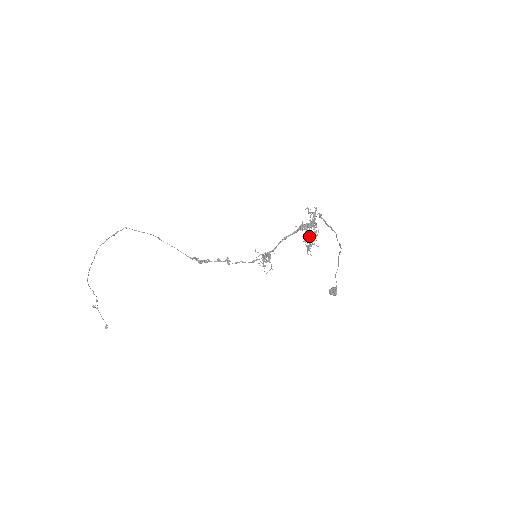
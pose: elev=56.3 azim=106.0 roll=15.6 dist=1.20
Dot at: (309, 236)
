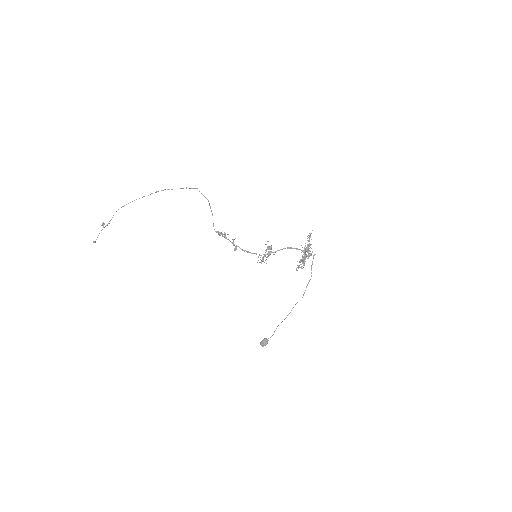
Dot at: (308, 249)
